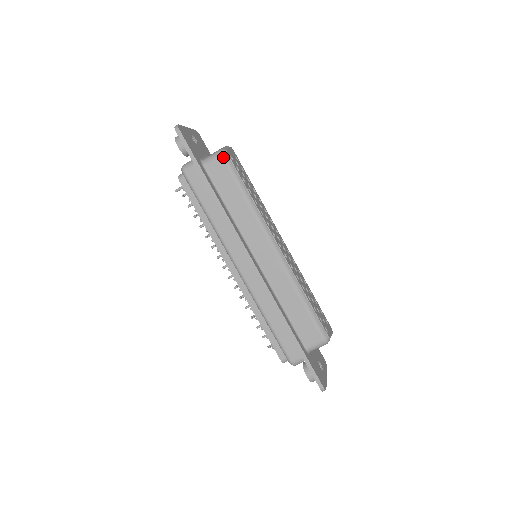
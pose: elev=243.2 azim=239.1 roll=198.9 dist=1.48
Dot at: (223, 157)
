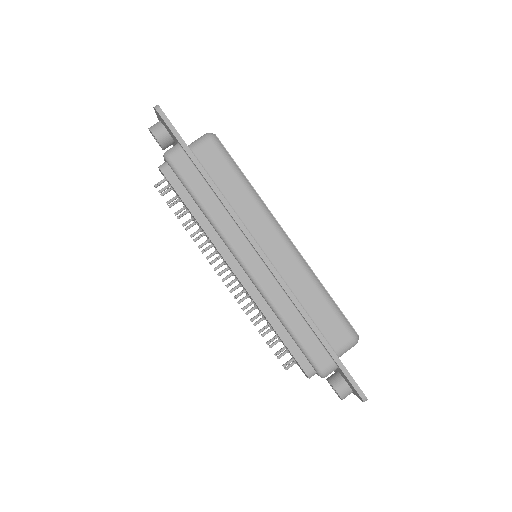
Dot at: (213, 139)
